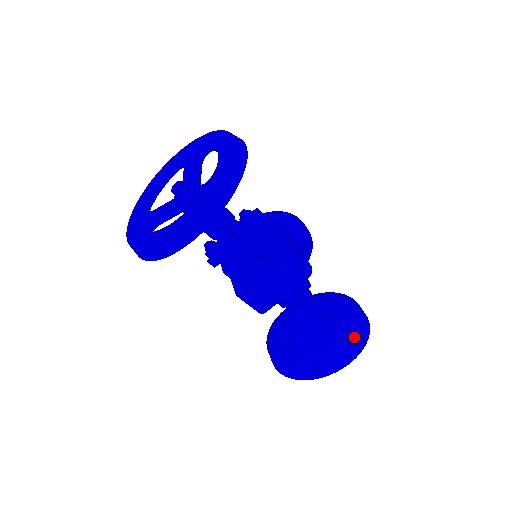
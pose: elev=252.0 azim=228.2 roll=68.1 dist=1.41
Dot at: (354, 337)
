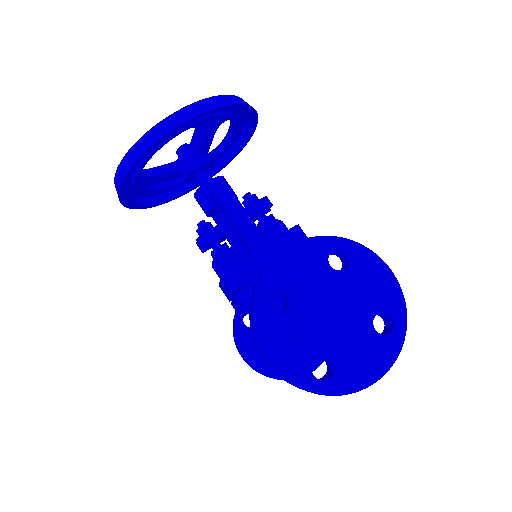
Dot at: (384, 333)
